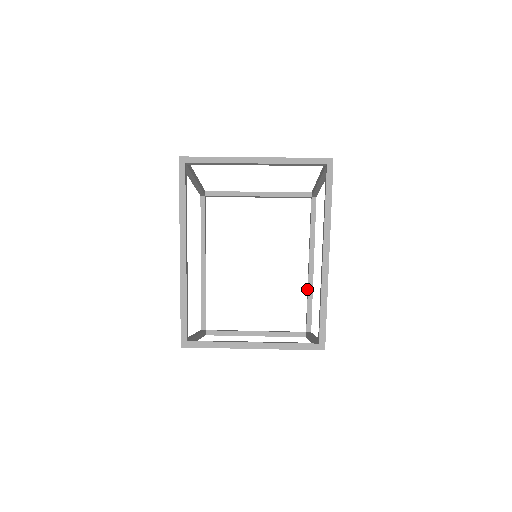
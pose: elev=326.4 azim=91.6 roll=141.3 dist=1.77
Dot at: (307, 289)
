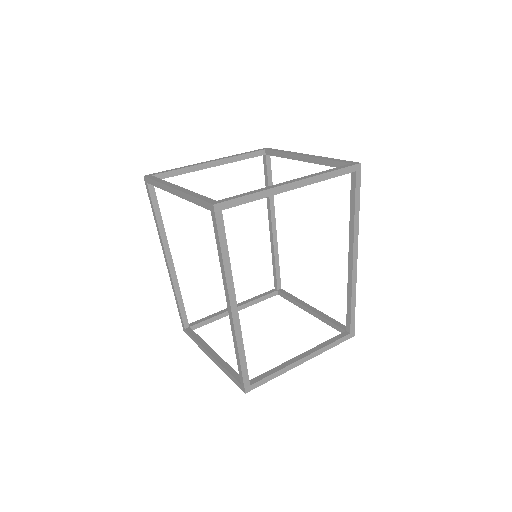
Dot at: (271, 250)
